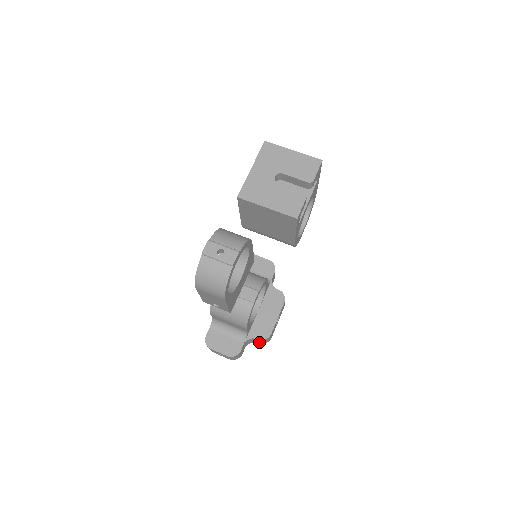
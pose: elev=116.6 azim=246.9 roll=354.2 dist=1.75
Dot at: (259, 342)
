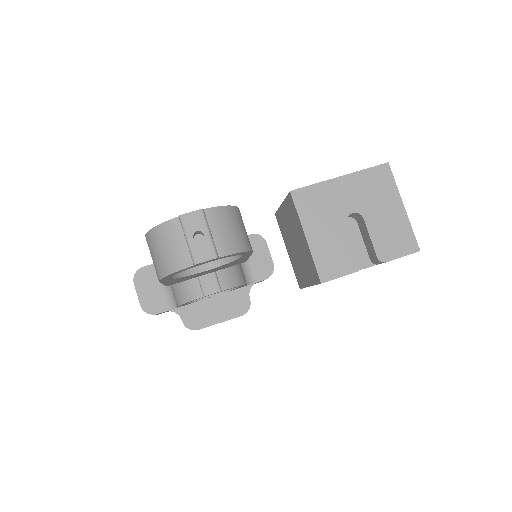
Dot at: occluded
